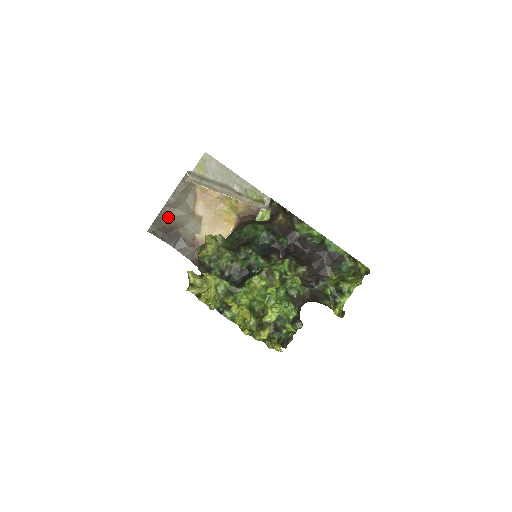
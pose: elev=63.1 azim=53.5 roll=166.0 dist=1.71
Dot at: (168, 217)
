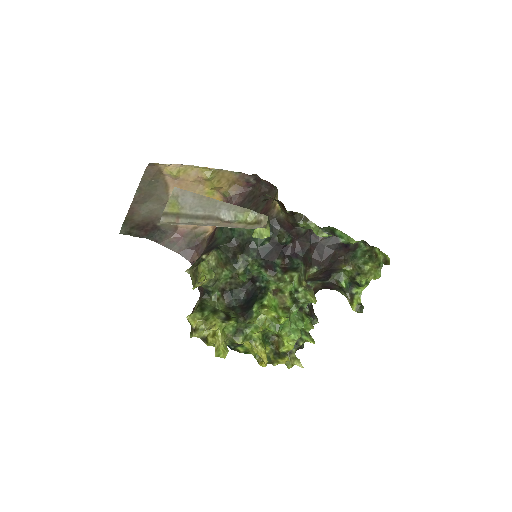
Dot at: (139, 214)
